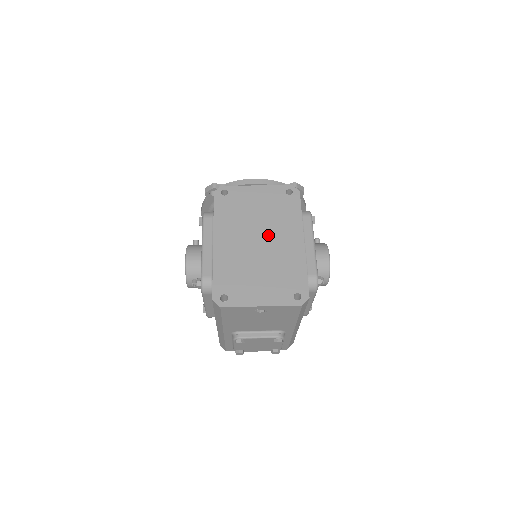
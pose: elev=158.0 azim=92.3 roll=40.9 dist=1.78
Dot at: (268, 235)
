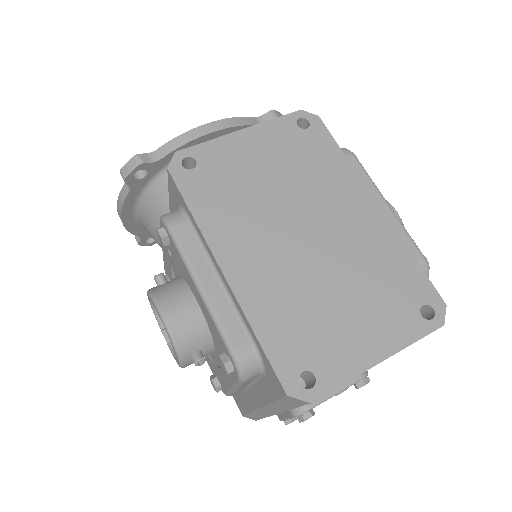
Dot at: (313, 216)
